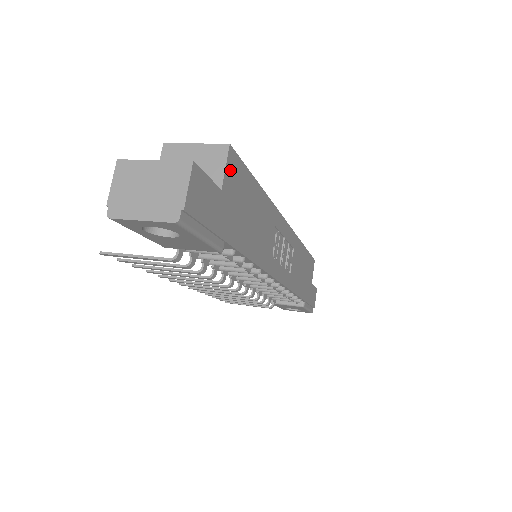
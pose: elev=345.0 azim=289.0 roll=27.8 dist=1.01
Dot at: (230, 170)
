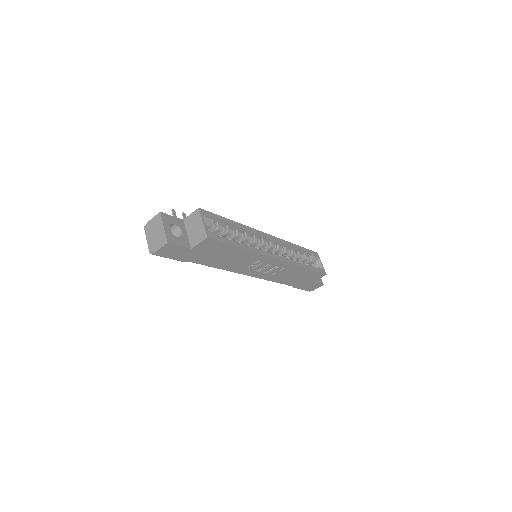
Dot at: (204, 244)
